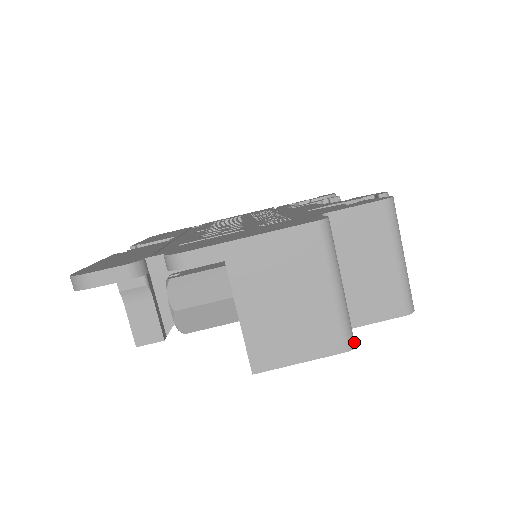
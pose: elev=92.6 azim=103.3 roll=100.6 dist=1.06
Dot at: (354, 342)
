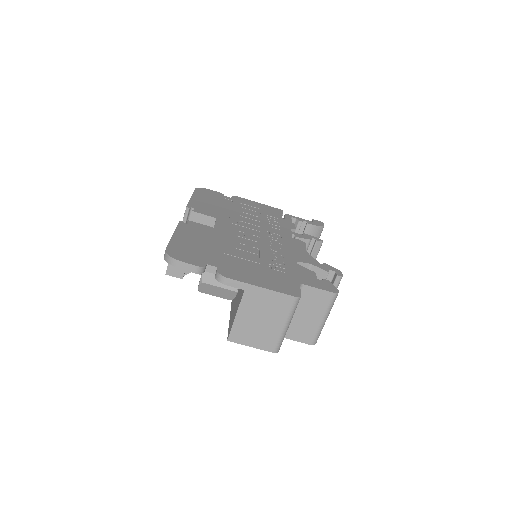
Dot at: occluded
